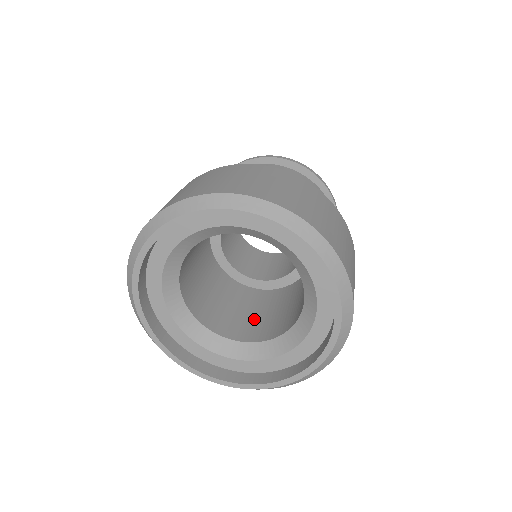
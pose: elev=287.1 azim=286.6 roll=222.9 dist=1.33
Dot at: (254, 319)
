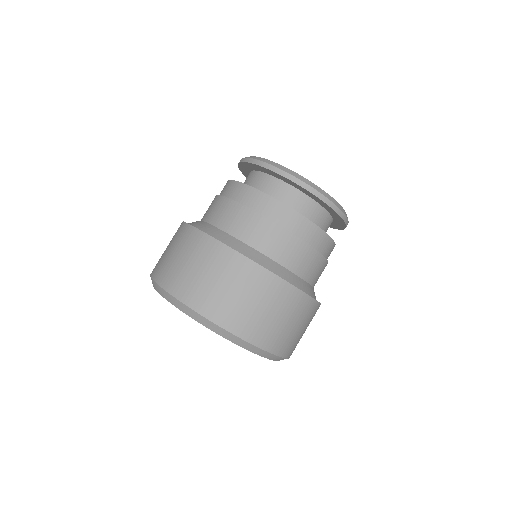
Dot at: occluded
